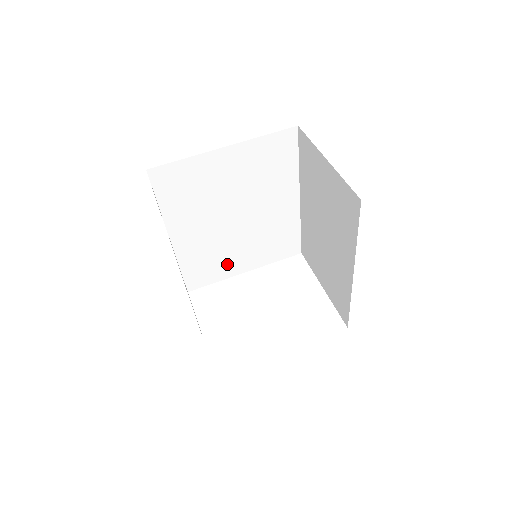
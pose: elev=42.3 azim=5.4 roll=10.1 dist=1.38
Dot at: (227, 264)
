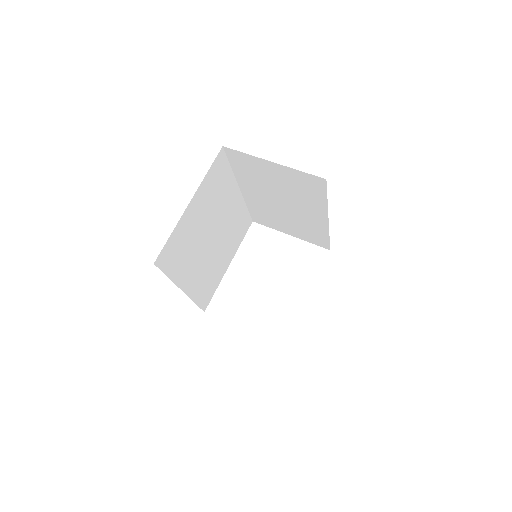
Dot at: (218, 272)
